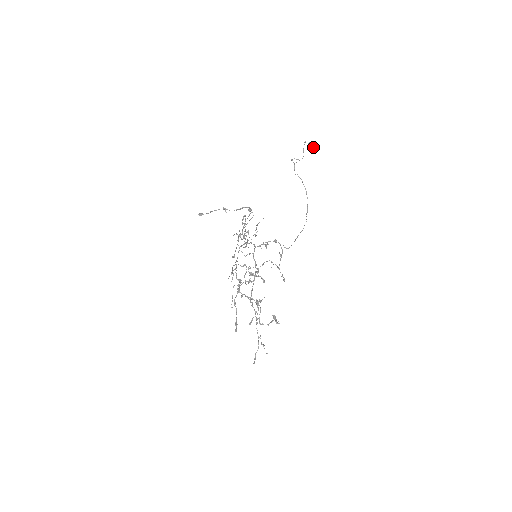
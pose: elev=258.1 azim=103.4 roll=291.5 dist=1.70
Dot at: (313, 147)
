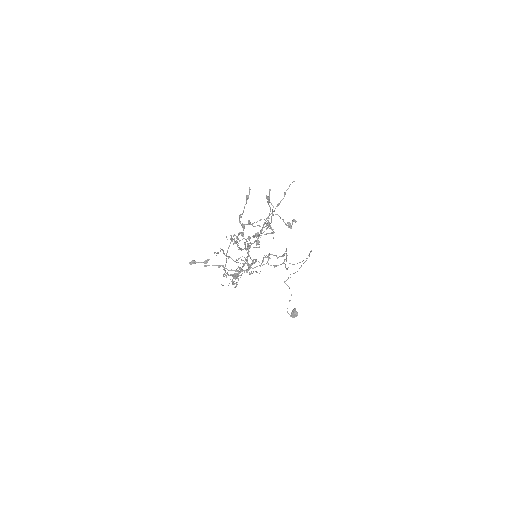
Dot at: (296, 311)
